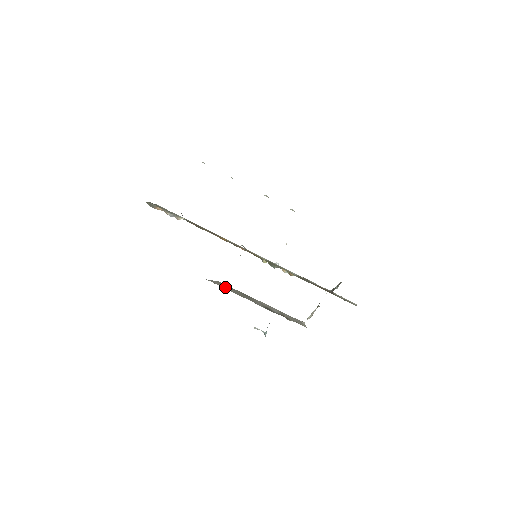
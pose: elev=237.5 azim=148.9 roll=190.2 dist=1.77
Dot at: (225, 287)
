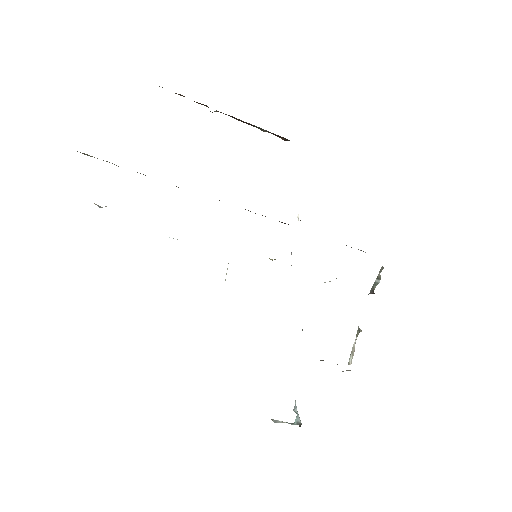
Dot at: occluded
